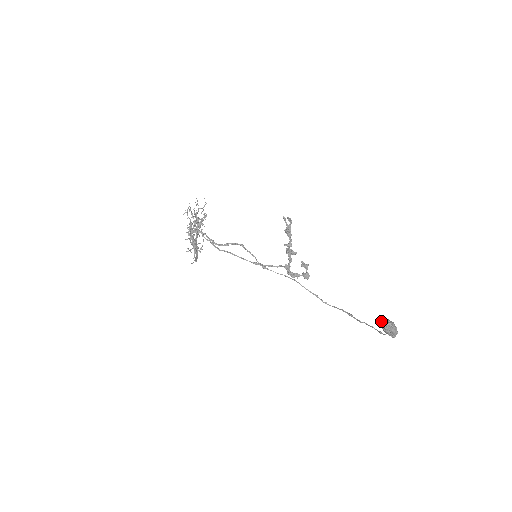
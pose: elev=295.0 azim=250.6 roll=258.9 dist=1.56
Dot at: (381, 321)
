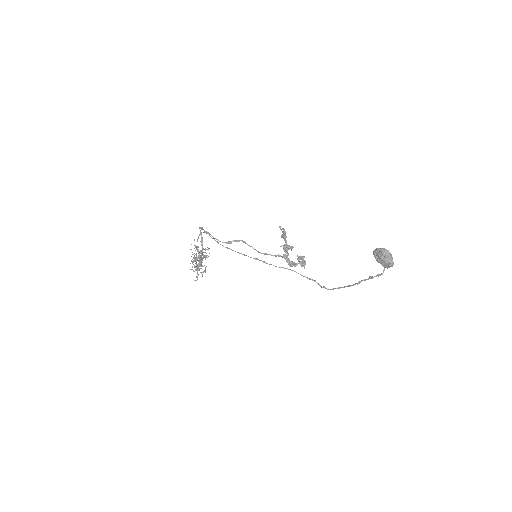
Dot at: (376, 252)
